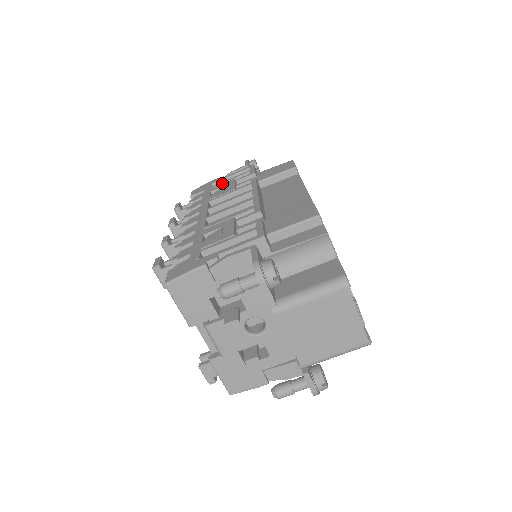
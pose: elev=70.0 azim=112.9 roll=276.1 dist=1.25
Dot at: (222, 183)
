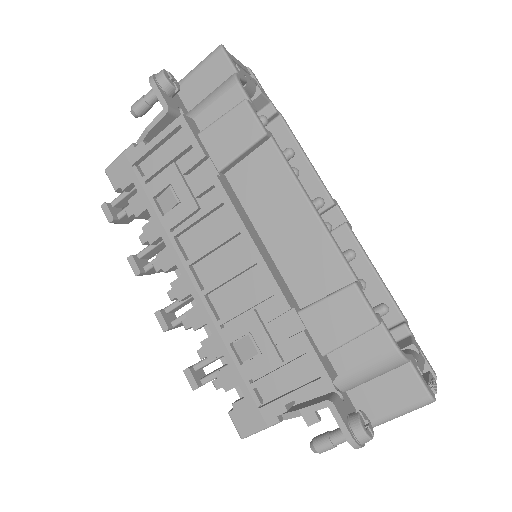
Dot at: (157, 171)
